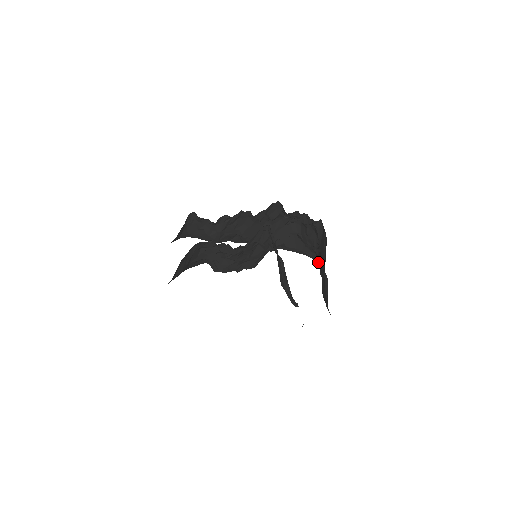
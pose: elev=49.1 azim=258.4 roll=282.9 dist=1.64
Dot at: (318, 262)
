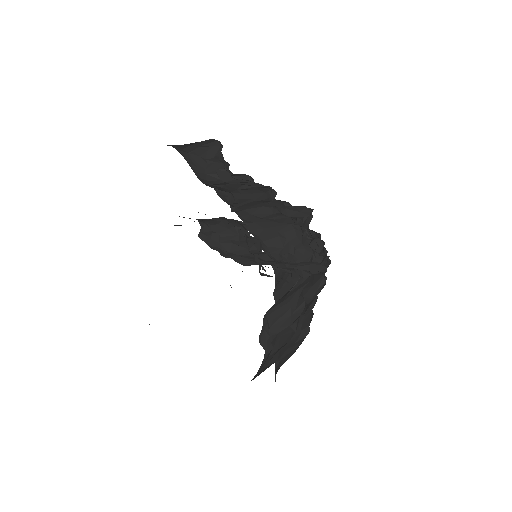
Dot at: (276, 275)
